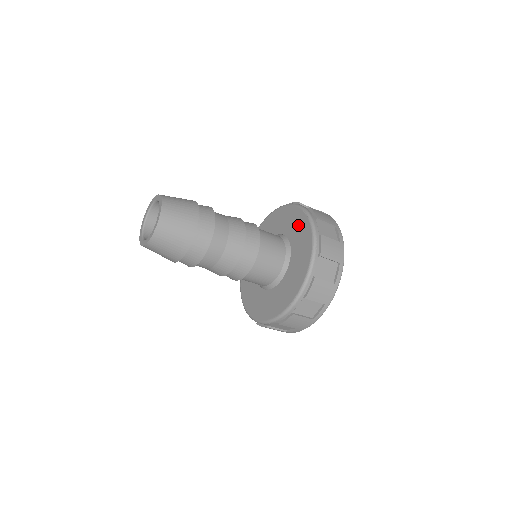
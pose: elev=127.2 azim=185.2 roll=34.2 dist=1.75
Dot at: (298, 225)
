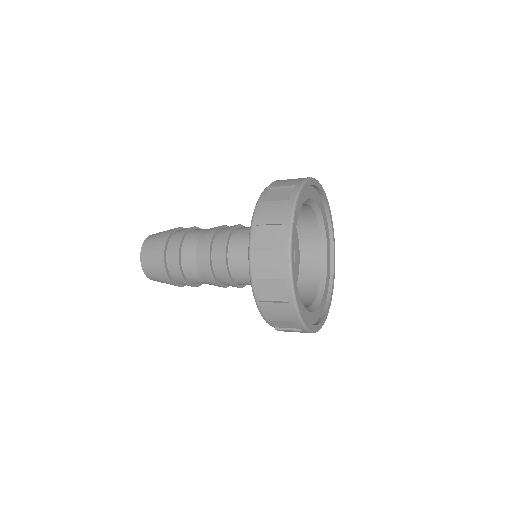
Dot at: occluded
